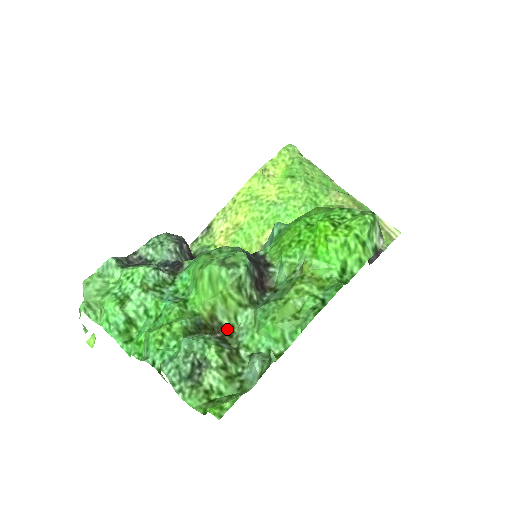
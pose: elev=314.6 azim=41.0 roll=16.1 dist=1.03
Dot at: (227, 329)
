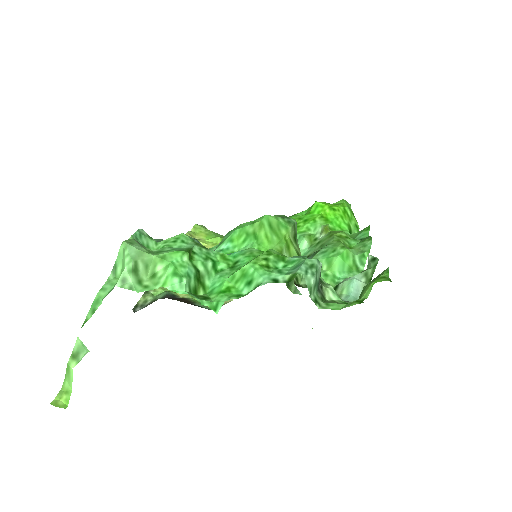
Dot at: (294, 281)
